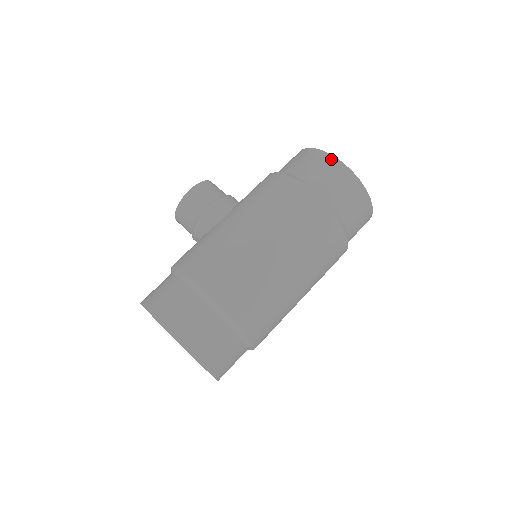
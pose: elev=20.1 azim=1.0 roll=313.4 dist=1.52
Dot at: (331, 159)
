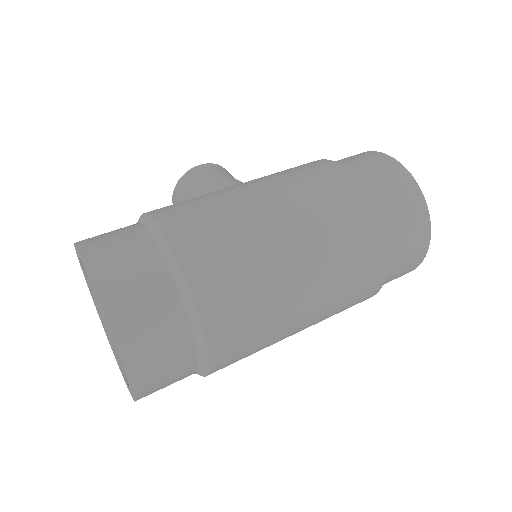
Dot at: (382, 156)
